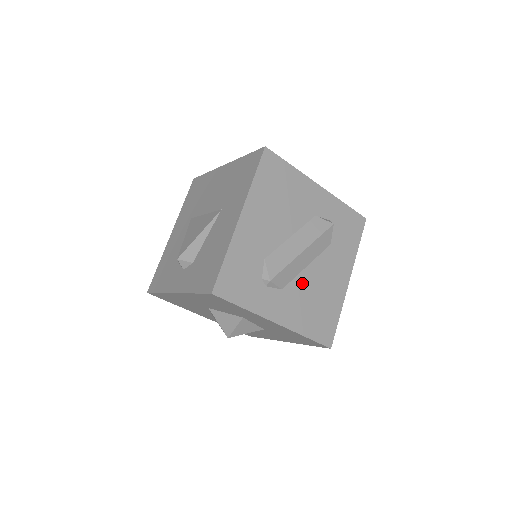
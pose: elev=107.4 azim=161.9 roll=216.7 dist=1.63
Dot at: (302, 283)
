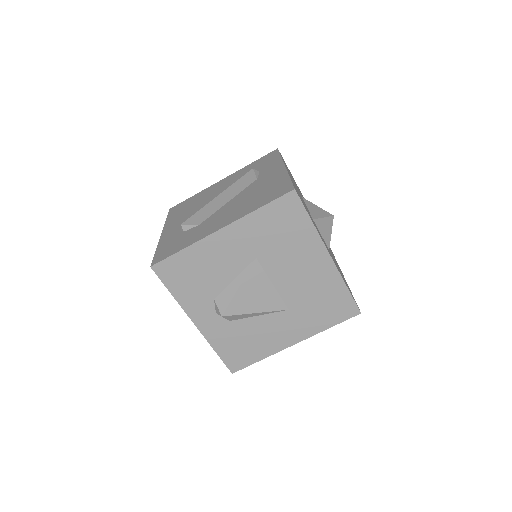
Dot at: occluded
